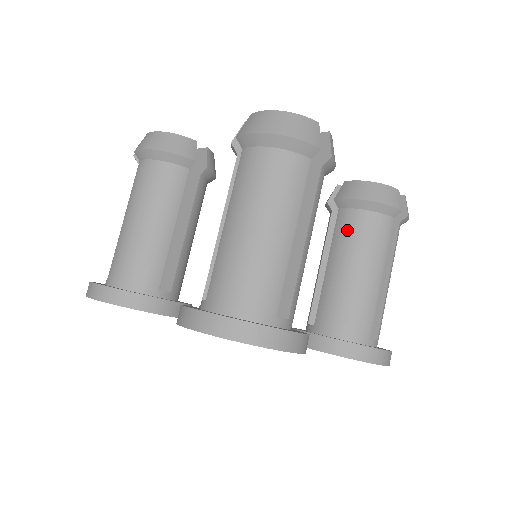
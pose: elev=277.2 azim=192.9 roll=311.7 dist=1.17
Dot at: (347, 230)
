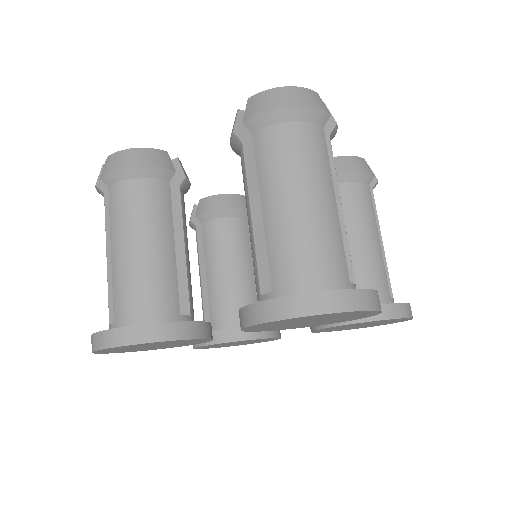
Dot at: occluded
